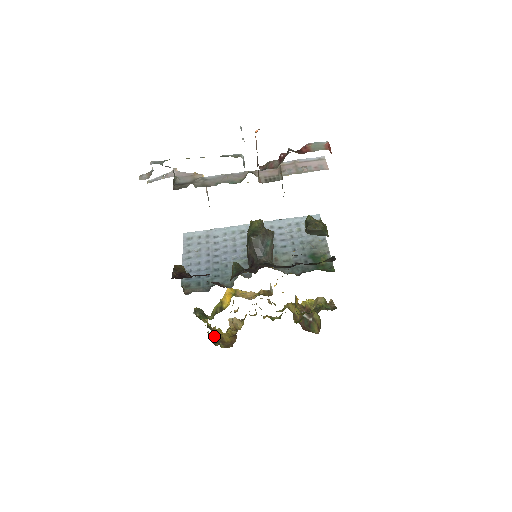
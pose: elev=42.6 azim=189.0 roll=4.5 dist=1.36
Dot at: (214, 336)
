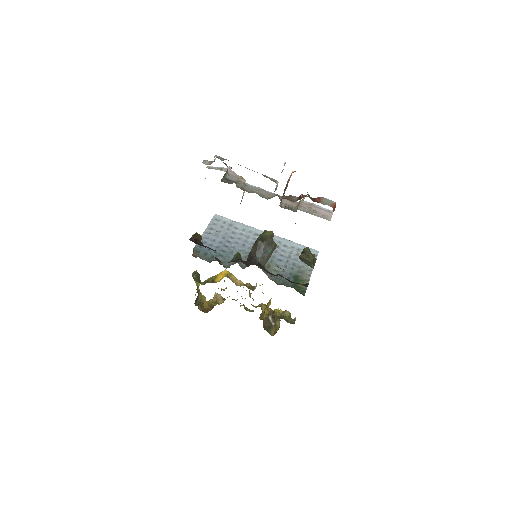
Dot at: (198, 299)
